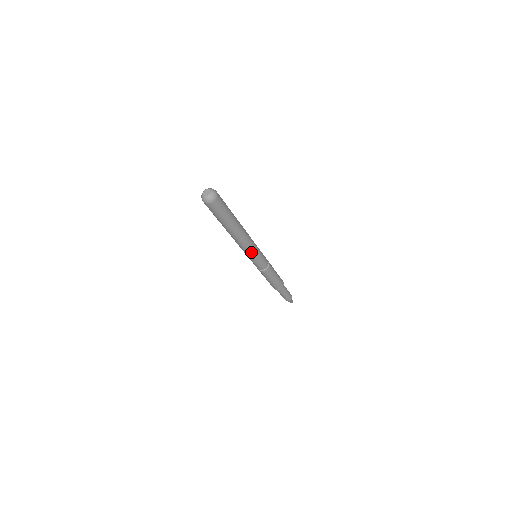
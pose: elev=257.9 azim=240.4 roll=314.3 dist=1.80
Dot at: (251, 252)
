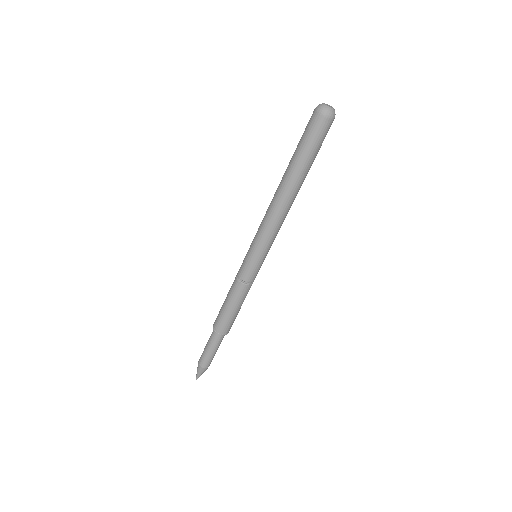
Dot at: (266, 237)
